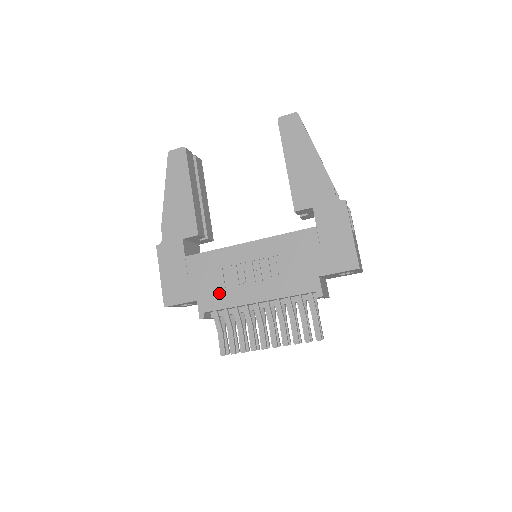
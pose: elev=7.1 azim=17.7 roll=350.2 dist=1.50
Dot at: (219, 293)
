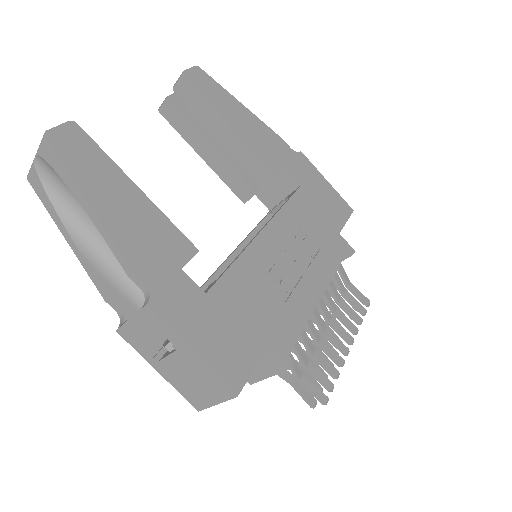
Dot at: (283, 314)
